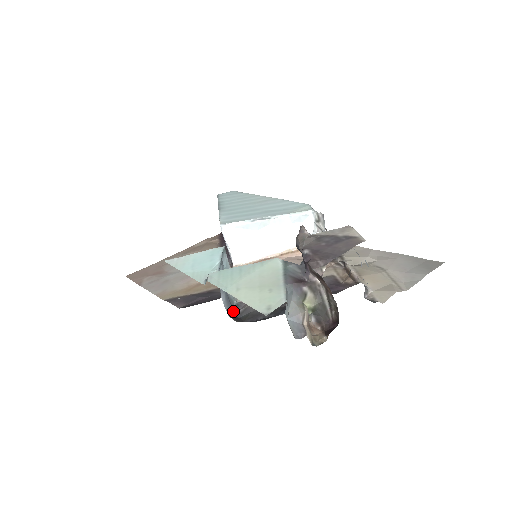
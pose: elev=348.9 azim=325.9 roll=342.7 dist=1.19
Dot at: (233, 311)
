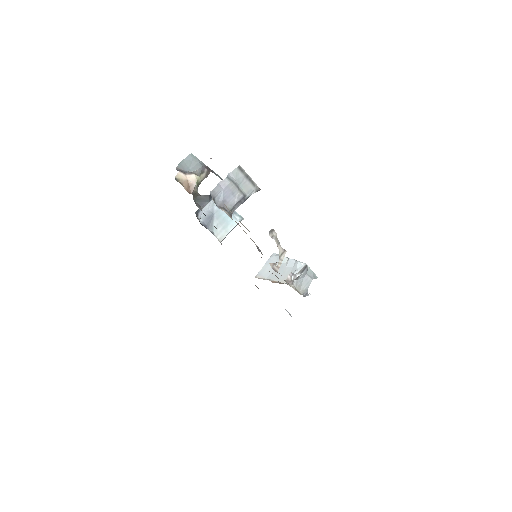
Dot at: (205, 225)
